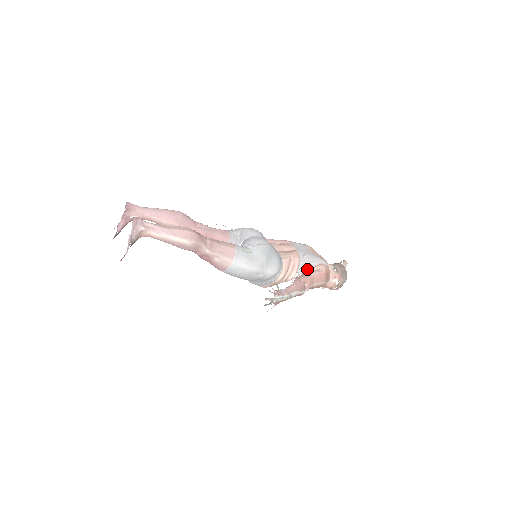
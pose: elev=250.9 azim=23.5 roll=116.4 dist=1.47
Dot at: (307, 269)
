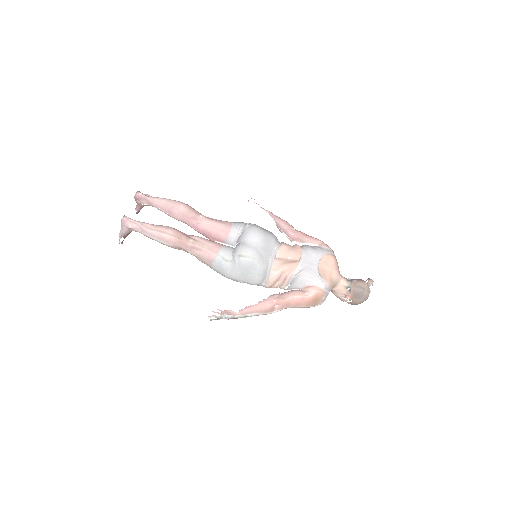
Dot at: (296, 287)
